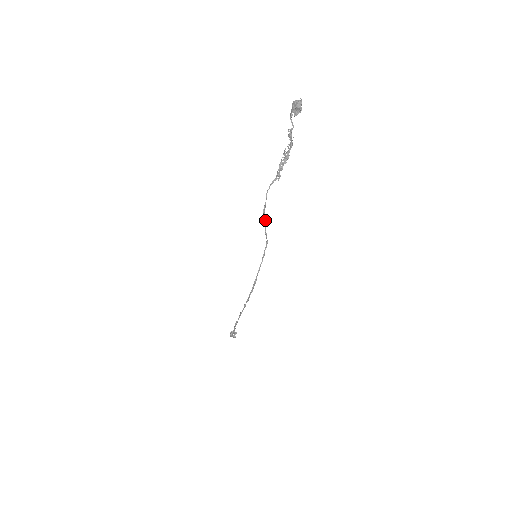
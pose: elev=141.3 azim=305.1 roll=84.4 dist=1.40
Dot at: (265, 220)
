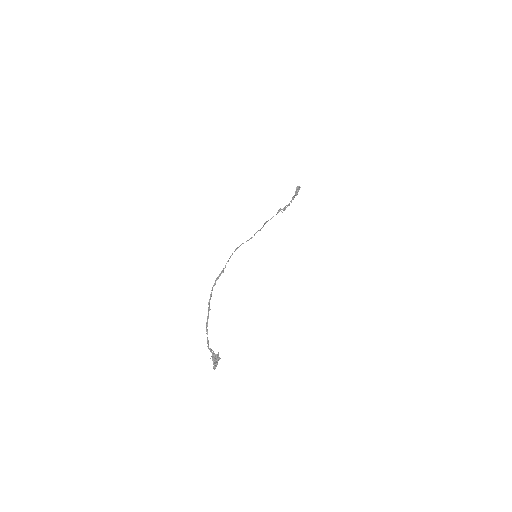
Dot at: occluded
